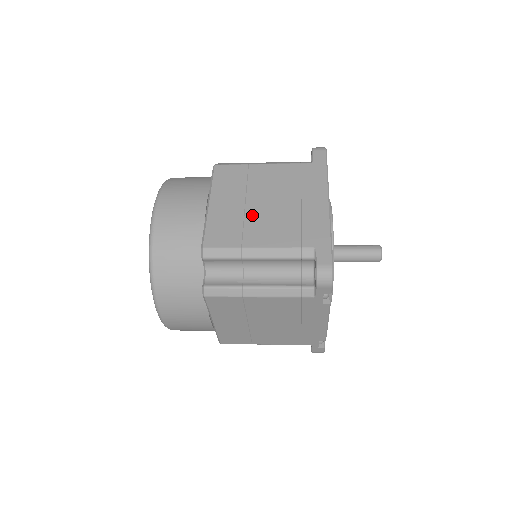
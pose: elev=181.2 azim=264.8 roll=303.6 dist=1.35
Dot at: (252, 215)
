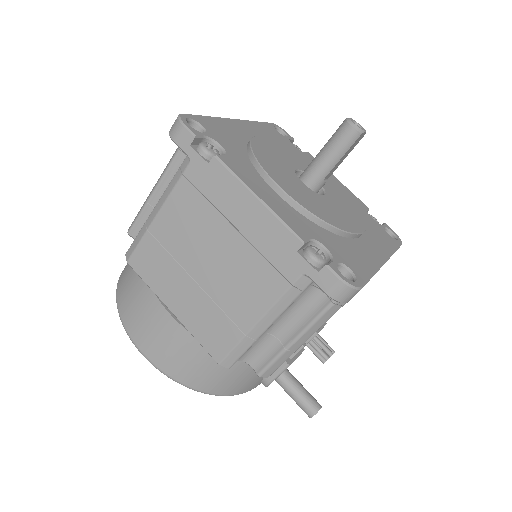
Dot at: occluded
